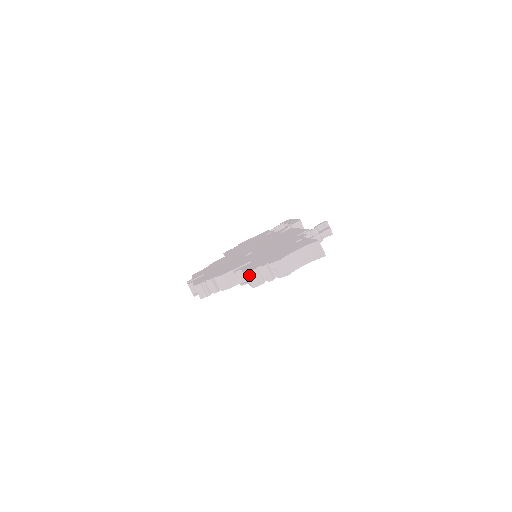
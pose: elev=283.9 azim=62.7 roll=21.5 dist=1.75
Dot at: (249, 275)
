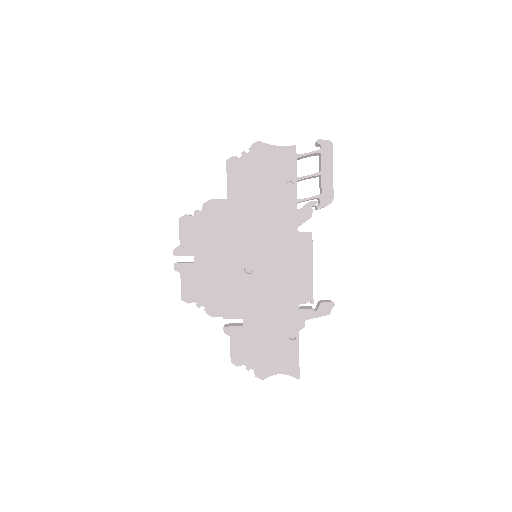
Dot at: (233, 363)
